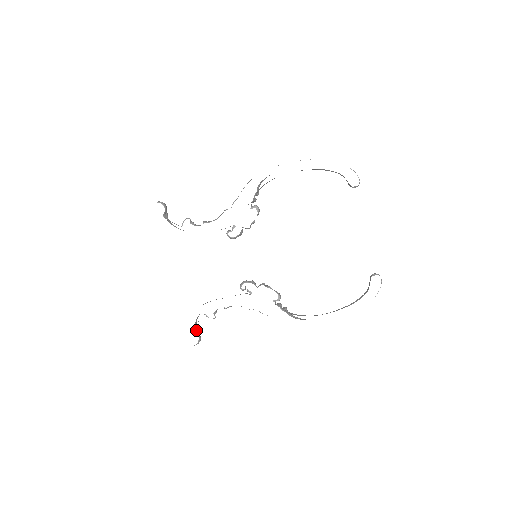
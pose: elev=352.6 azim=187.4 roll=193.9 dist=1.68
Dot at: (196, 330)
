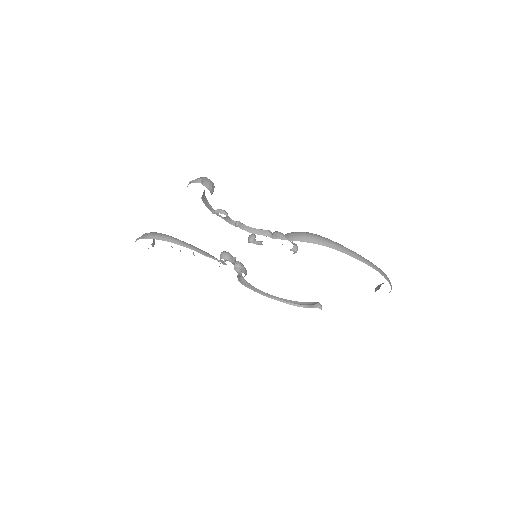
Dot at: occluded
